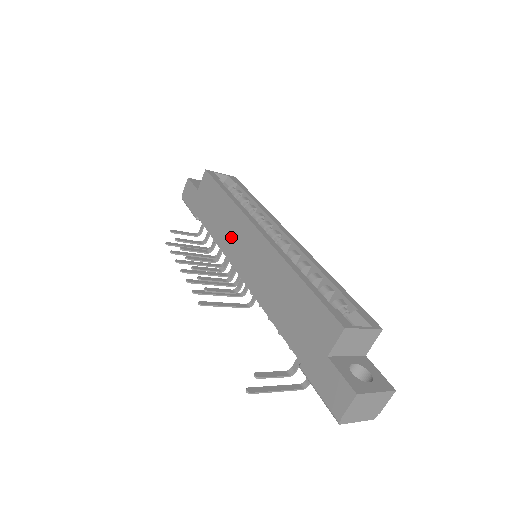
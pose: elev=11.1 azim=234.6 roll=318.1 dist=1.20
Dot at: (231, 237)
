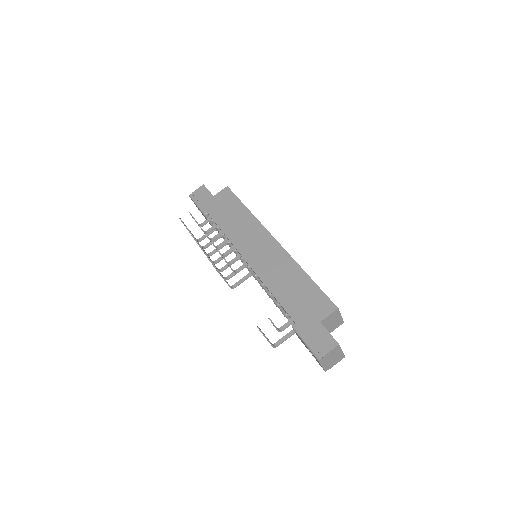
Dot at: (245, 236)
